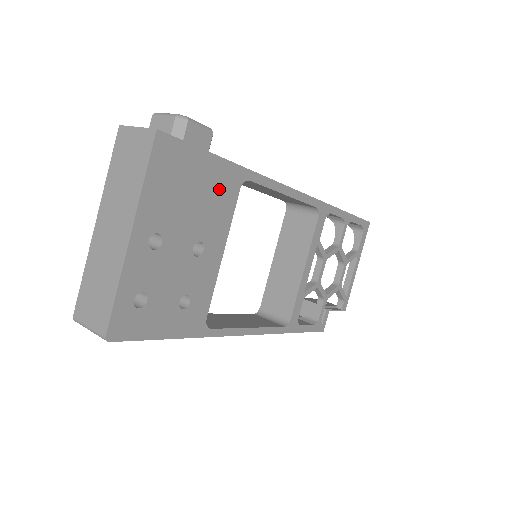
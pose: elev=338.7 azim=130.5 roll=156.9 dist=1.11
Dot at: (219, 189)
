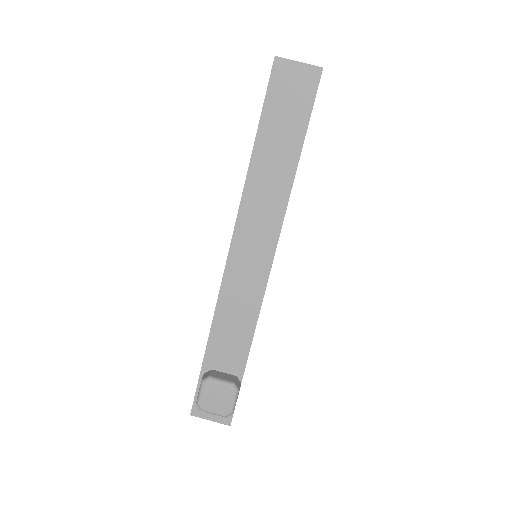
Dot at: occluded
